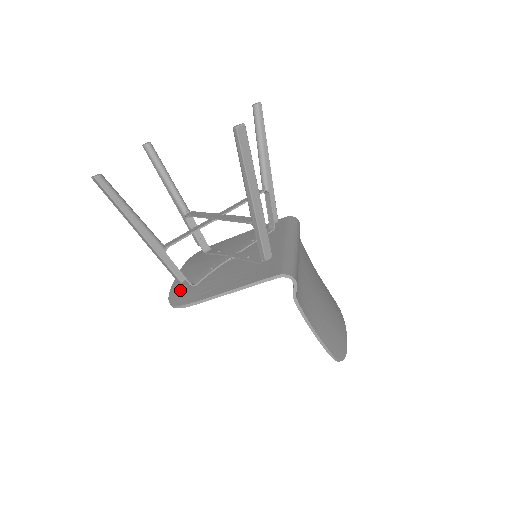
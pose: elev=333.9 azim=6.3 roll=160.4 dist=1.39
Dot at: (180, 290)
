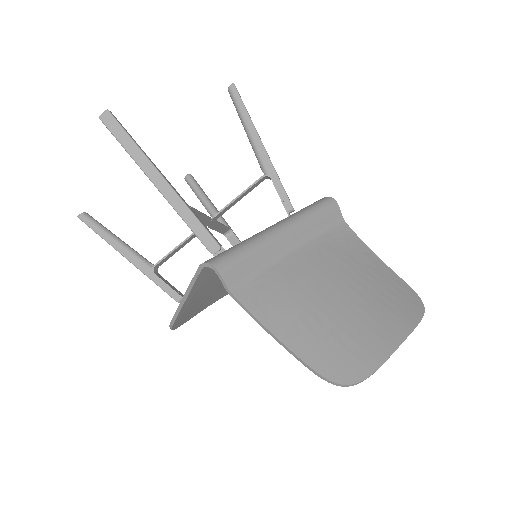
Dot at: occluded
